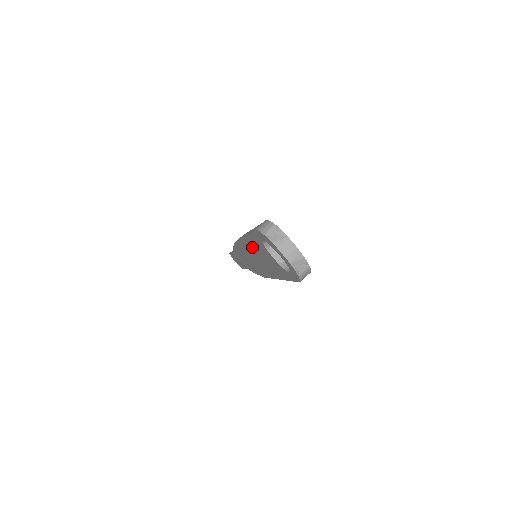
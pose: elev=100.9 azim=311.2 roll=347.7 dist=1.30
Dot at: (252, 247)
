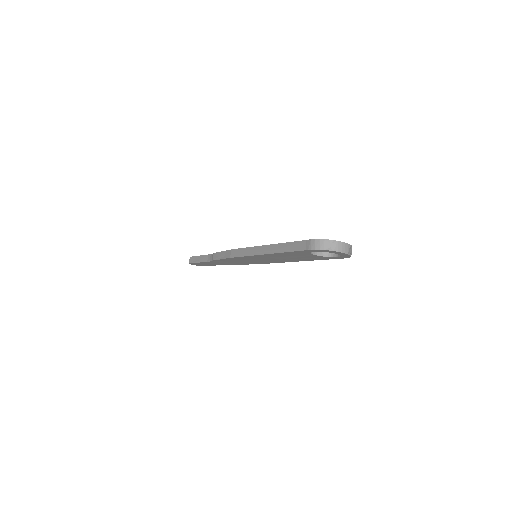
Dot at: (276, 256)
